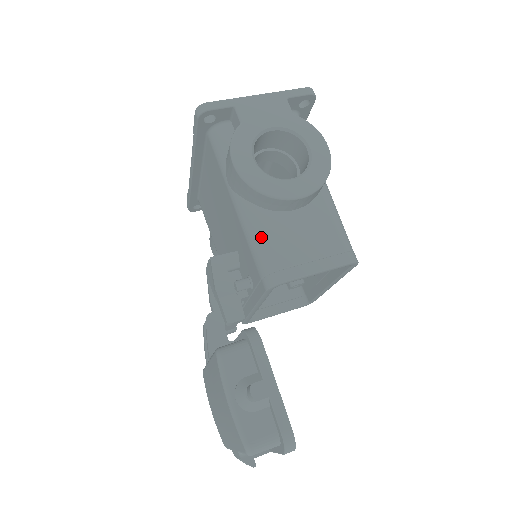
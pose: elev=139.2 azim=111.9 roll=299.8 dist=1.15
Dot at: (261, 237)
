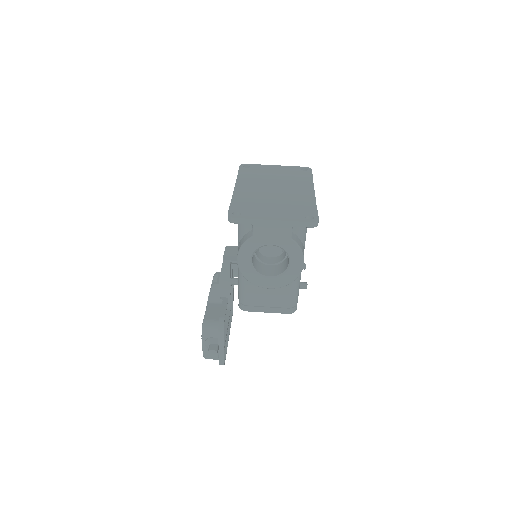
Dot at: (244, 288)
